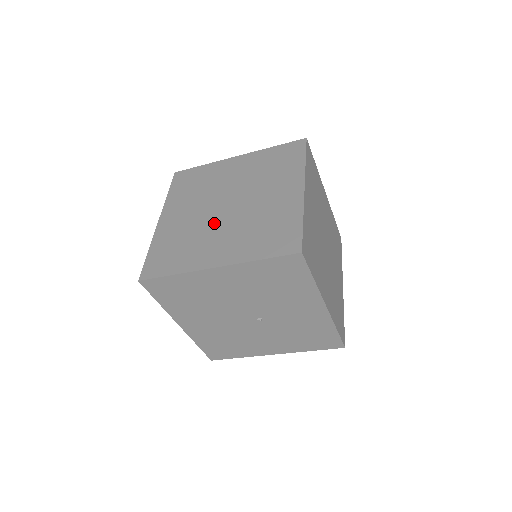
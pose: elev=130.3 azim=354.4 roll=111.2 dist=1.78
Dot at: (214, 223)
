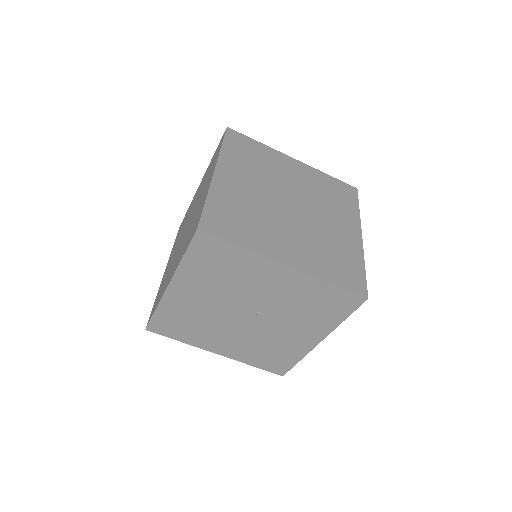
Dot at: (178, 249)
